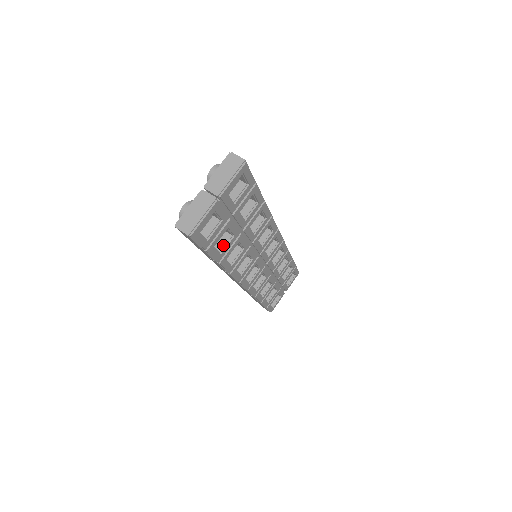
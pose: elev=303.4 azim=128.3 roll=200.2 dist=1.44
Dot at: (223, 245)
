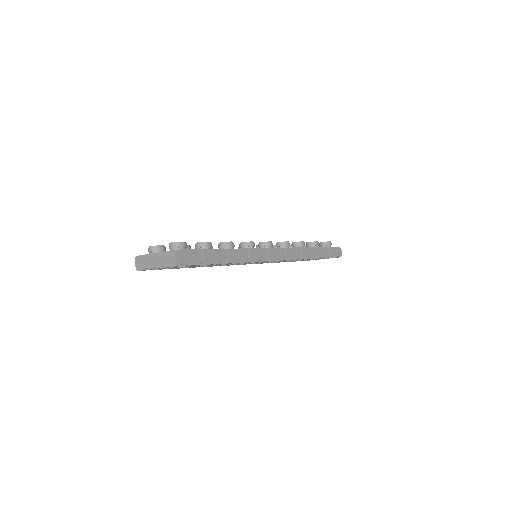
Dot at: occluded
